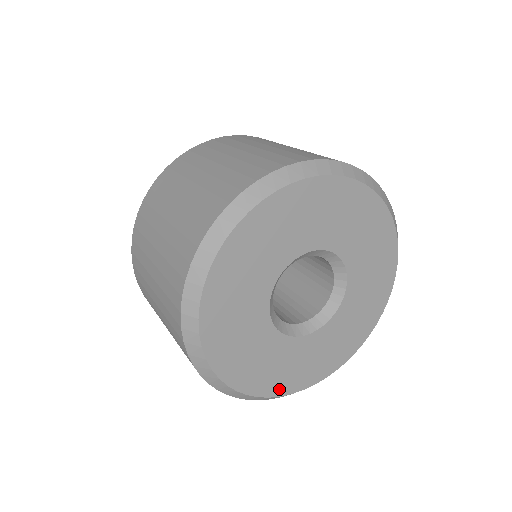
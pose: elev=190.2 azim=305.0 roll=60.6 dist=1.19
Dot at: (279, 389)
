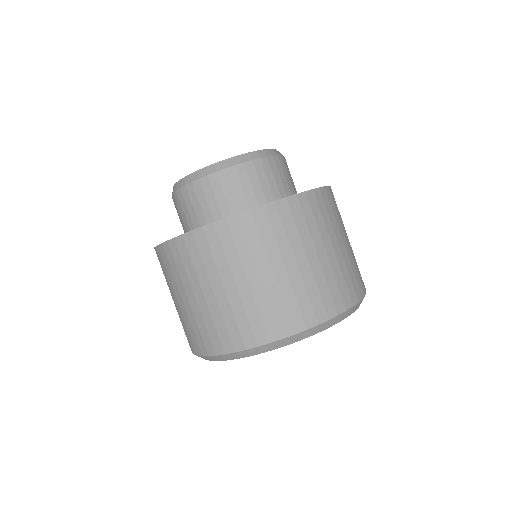
Dot at: occluded
